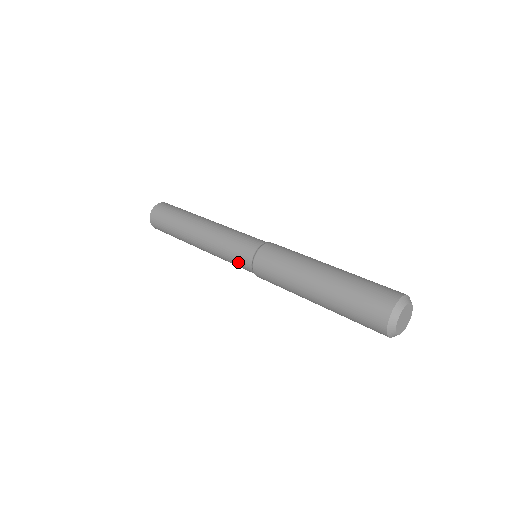
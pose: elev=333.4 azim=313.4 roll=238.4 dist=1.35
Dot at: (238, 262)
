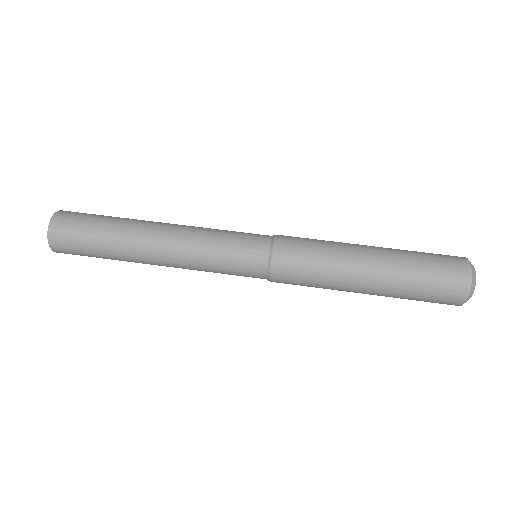
Dot at: (241, 269)
